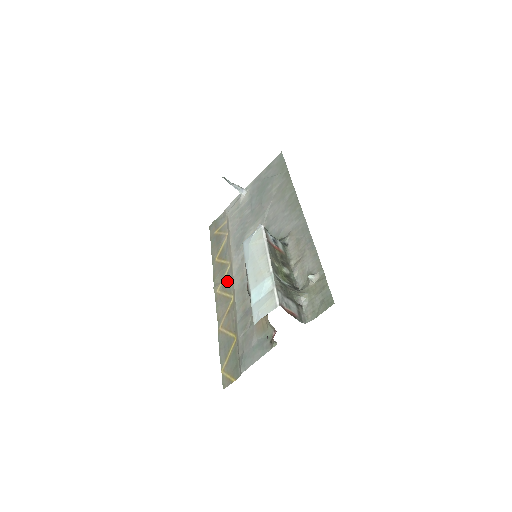
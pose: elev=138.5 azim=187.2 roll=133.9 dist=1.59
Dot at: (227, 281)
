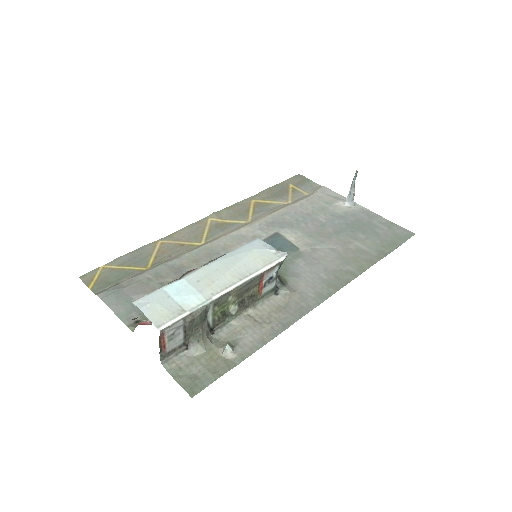
Dot at: (224, 227)
